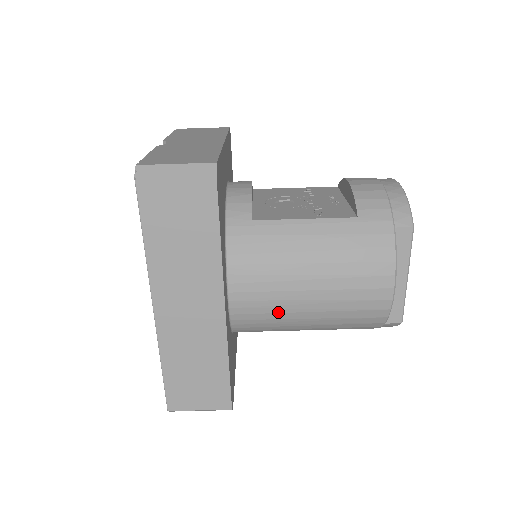
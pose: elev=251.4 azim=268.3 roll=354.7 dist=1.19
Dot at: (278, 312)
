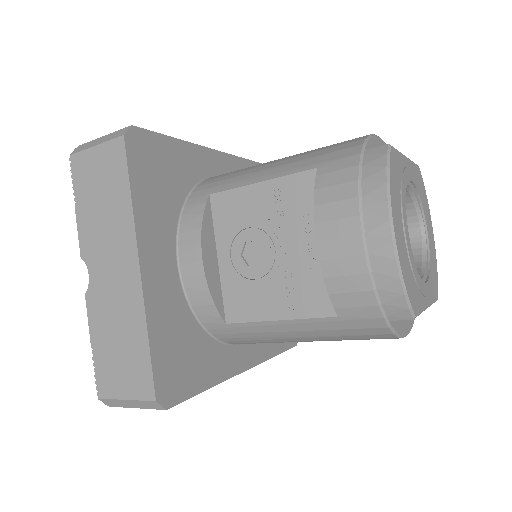
Dot at: occluded
